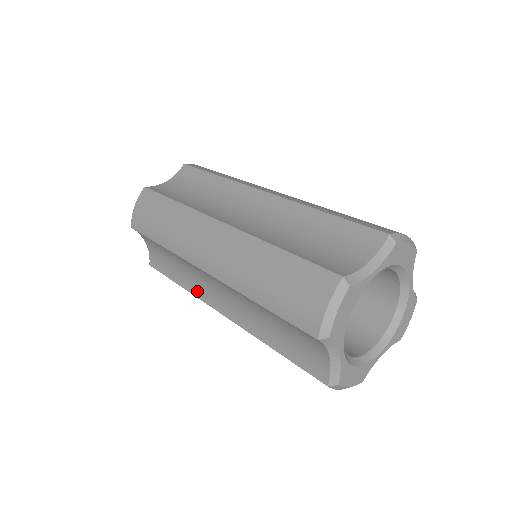
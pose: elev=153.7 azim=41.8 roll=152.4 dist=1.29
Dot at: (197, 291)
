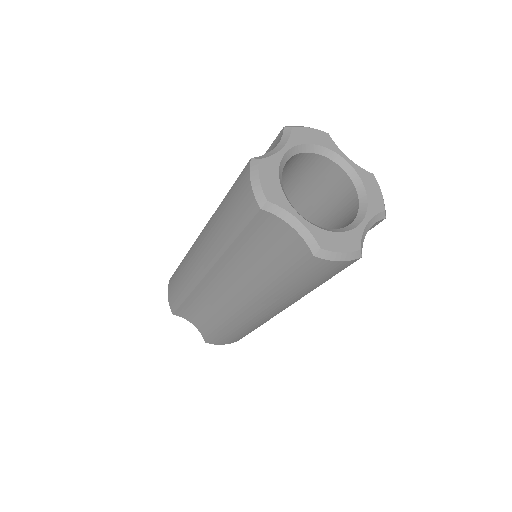
Dot at: occluded
